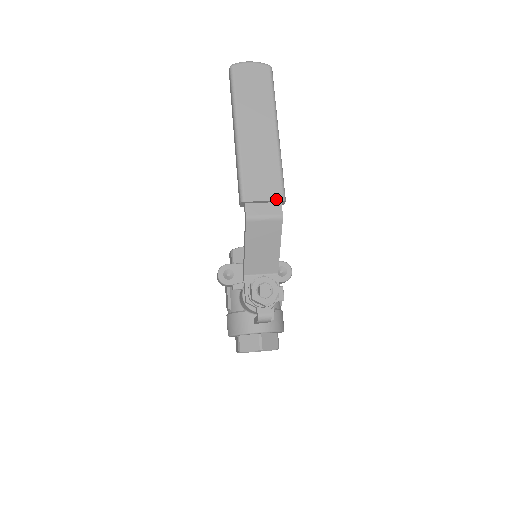
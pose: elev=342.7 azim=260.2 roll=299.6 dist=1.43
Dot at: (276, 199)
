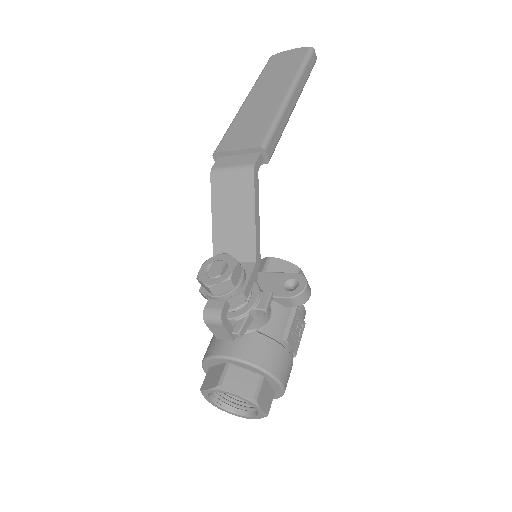
Dot at: (252, 147)
